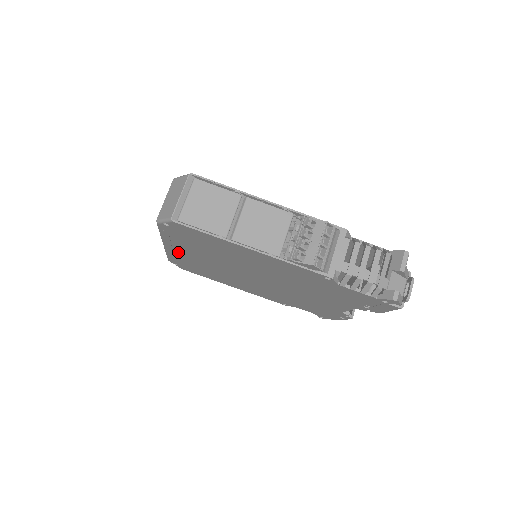
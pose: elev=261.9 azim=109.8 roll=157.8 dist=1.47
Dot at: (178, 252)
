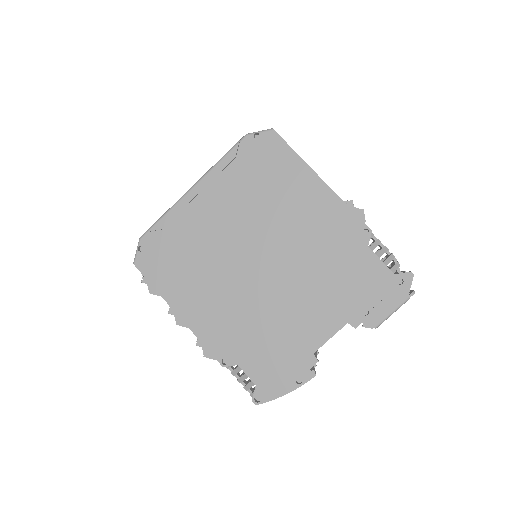
Dot at: (195, 205)
